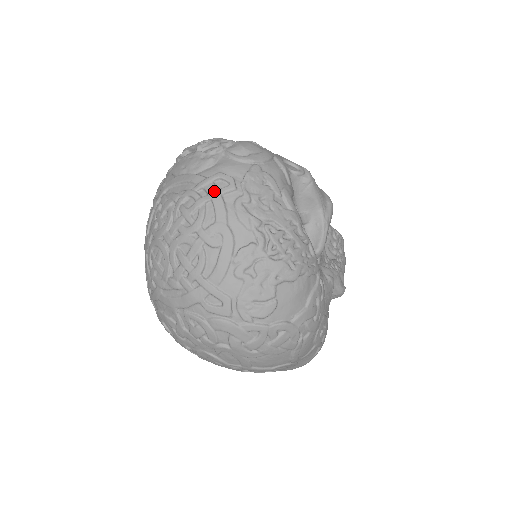
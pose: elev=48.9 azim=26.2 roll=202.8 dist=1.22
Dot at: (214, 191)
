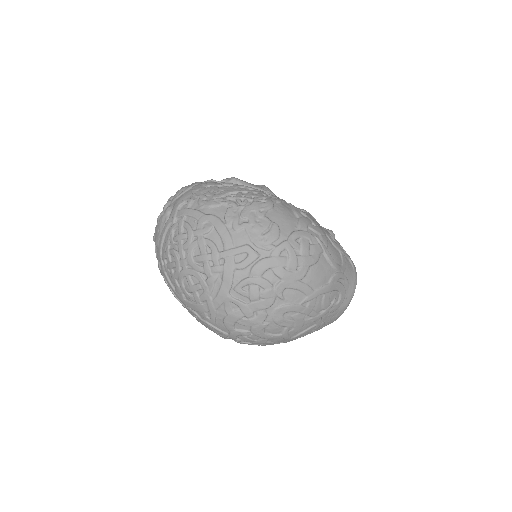
Dot at: (183, 211)
